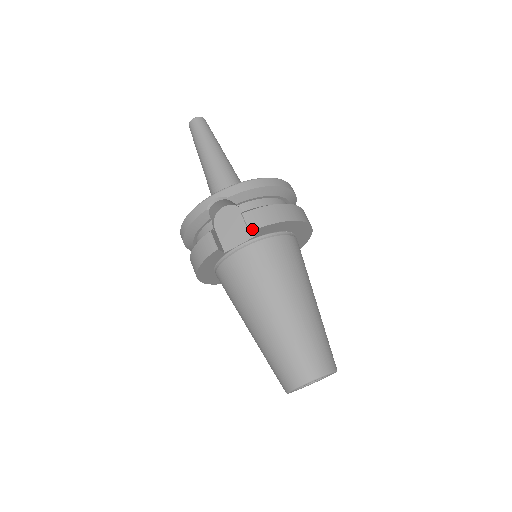
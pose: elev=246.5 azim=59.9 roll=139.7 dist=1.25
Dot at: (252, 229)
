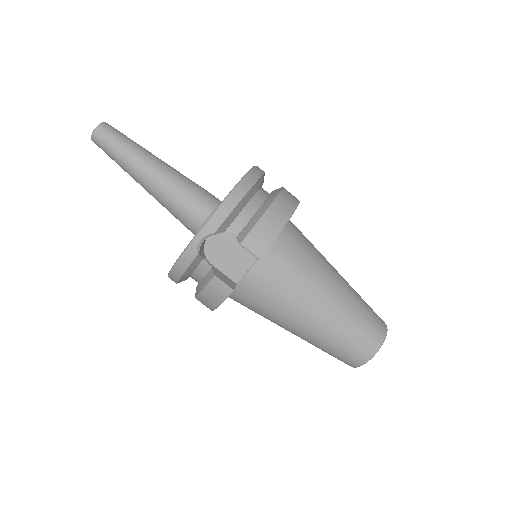
Dot at: (260, 255)
